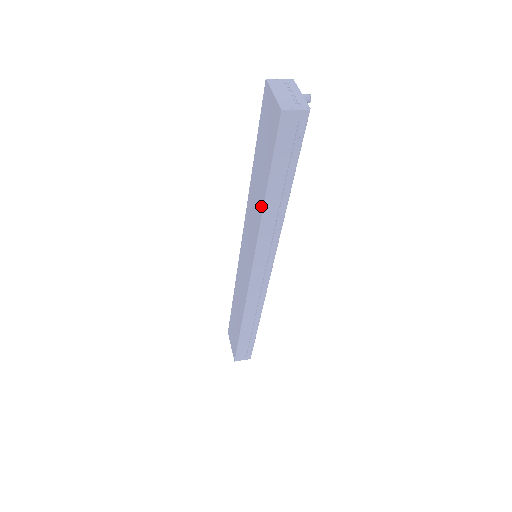
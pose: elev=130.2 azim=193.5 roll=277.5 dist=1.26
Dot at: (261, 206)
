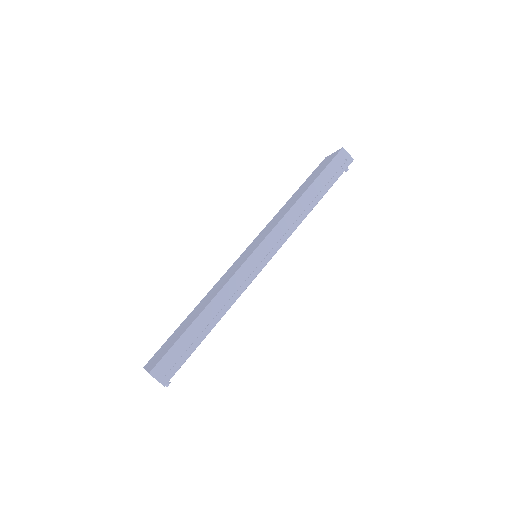
Dot at: (298, 198)
